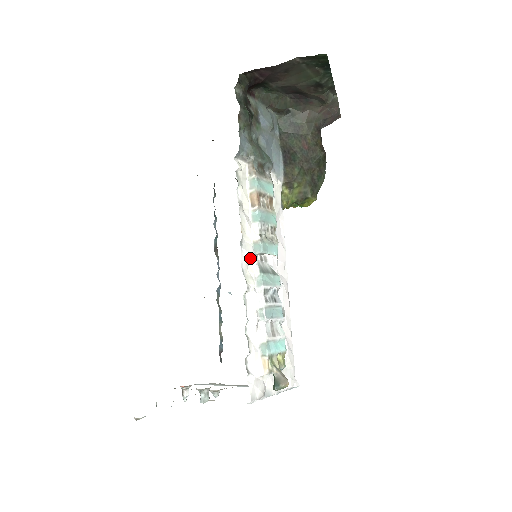
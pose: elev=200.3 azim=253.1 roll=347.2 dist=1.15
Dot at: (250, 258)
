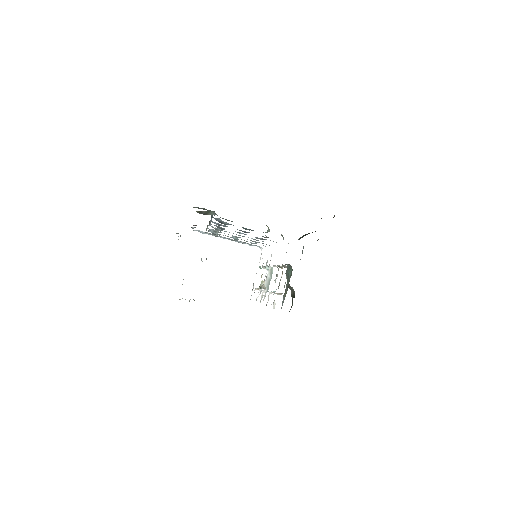
Dot at: occluded
